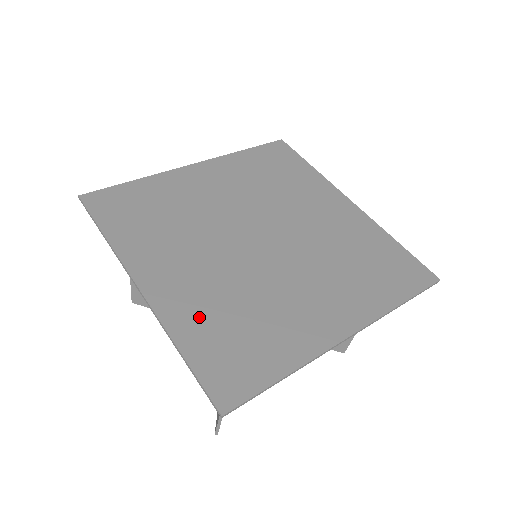
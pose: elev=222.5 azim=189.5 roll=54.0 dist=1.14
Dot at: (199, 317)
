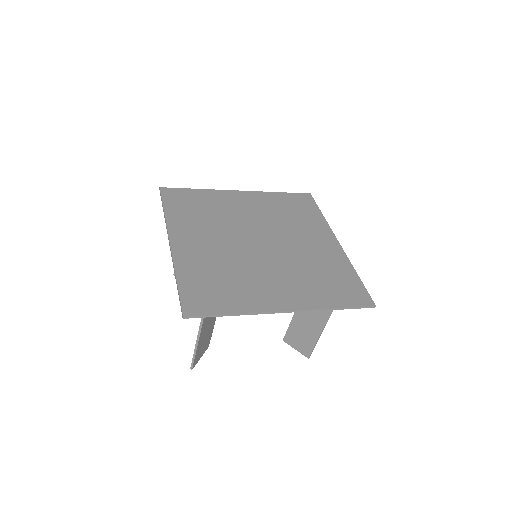
Dot at: (197, 268)
